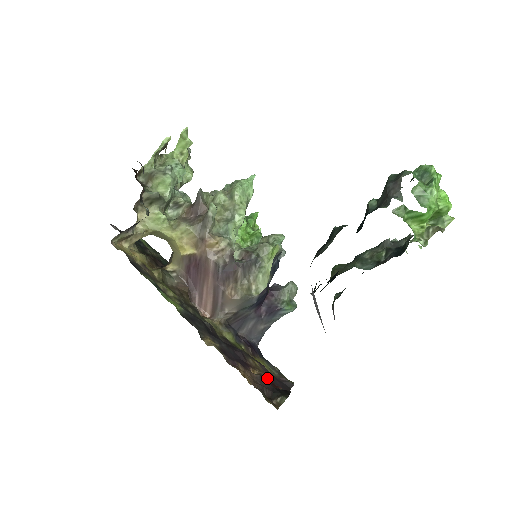
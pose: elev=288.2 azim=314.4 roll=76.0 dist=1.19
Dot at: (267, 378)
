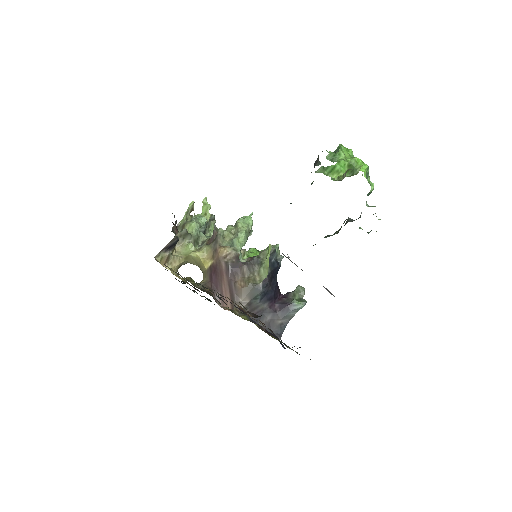
Dot at: occluded
